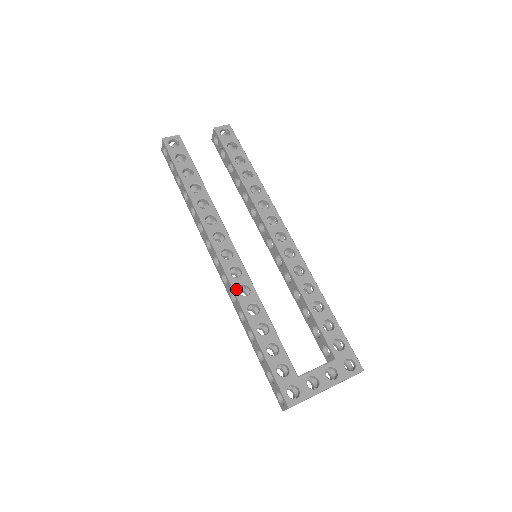
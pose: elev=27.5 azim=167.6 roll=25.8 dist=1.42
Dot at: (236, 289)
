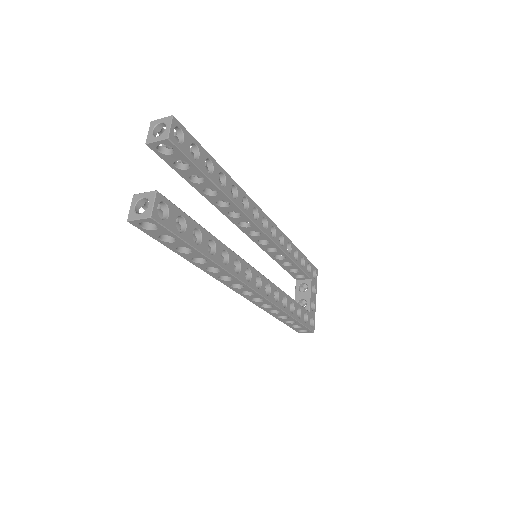
Dot at: (275, 302)
